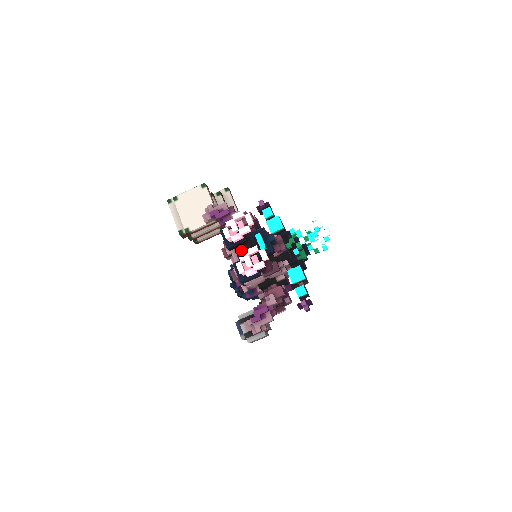
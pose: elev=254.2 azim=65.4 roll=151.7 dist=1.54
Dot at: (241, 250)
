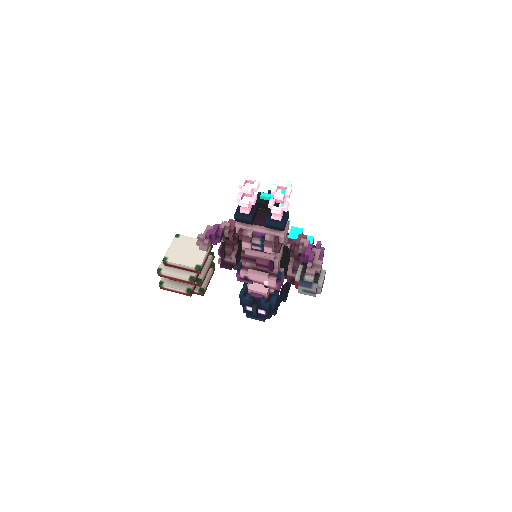
Dot at: (259, 218)
